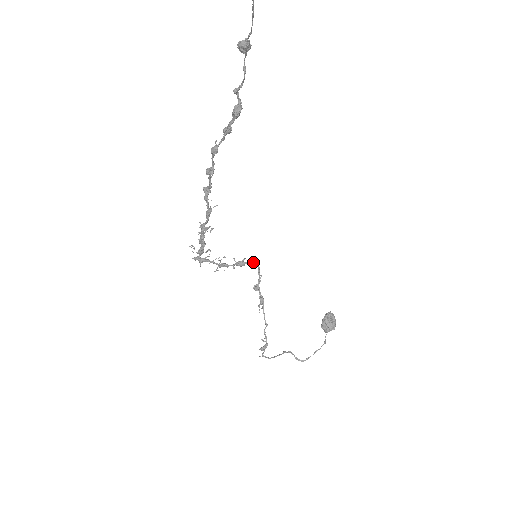
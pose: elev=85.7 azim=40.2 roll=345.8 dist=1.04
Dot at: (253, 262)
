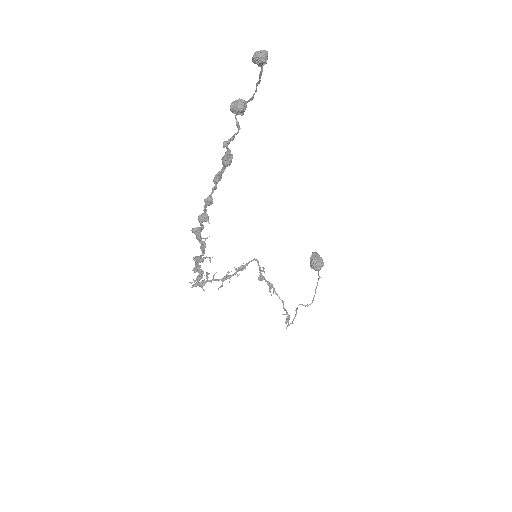
Dot at: (252, 260)
